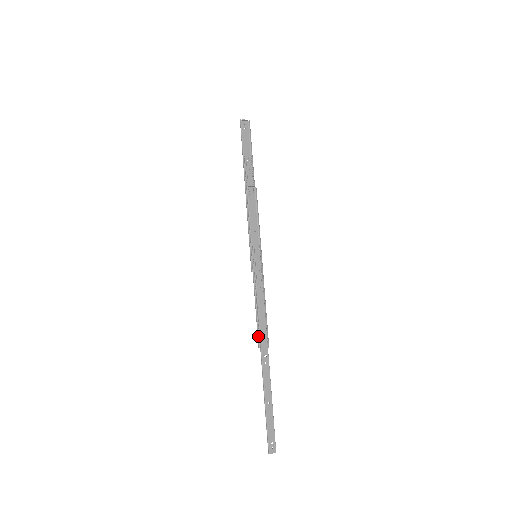
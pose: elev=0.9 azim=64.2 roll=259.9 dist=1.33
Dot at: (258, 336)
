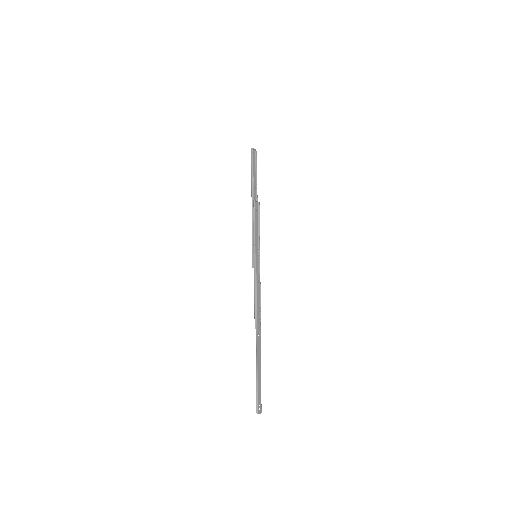
Dot at: (255, 319)
